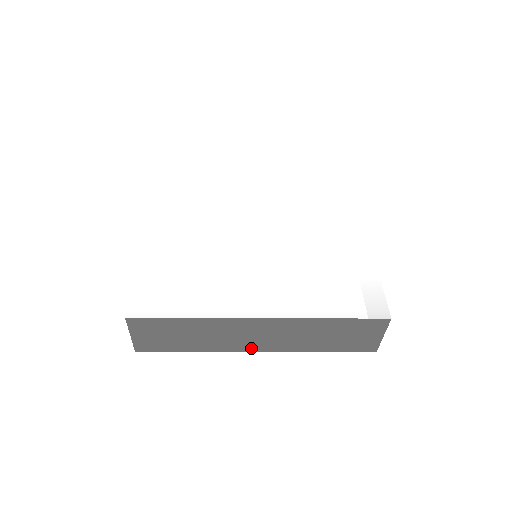
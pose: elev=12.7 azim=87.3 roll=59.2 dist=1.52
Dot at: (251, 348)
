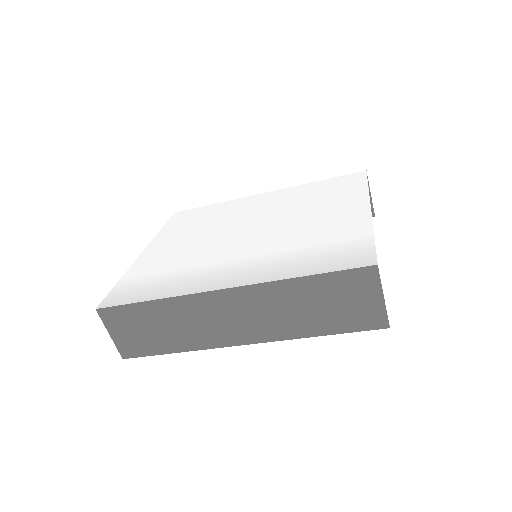
Dot at: (235, 339)
